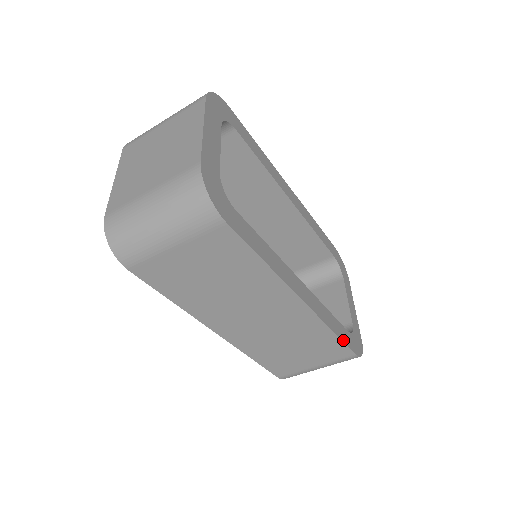
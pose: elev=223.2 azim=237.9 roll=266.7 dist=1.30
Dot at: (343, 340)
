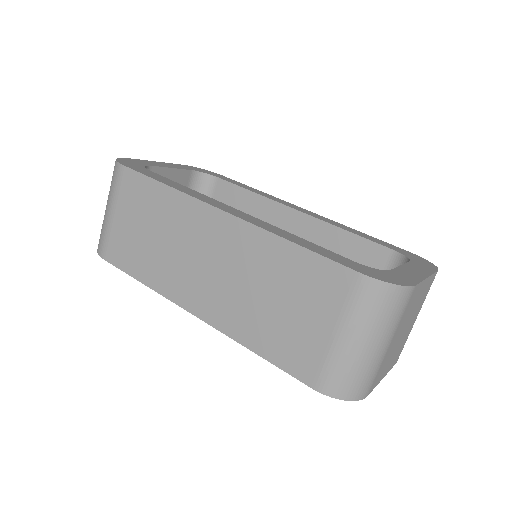
Dot at: (318, 253)
